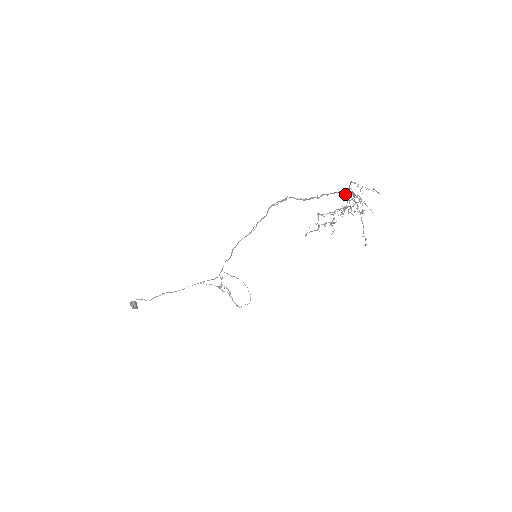
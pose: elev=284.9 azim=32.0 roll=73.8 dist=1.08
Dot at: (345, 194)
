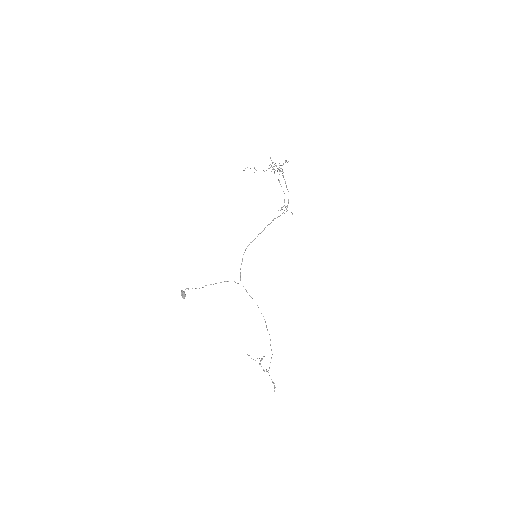
Dot at: occluded
